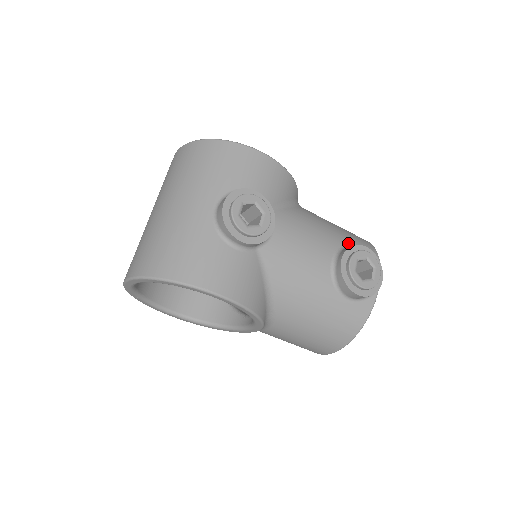
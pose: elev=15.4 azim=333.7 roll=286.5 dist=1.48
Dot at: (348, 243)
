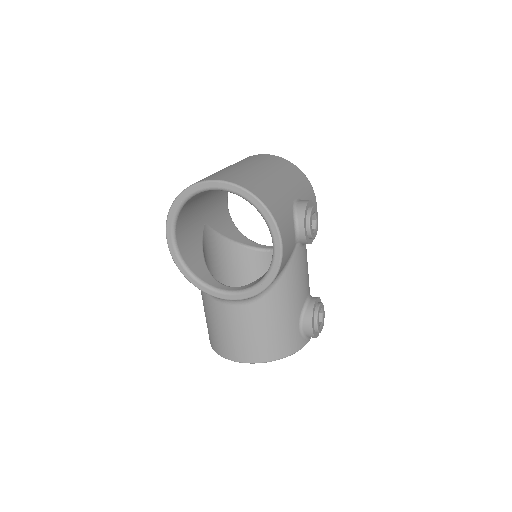
Dot at: occluded
